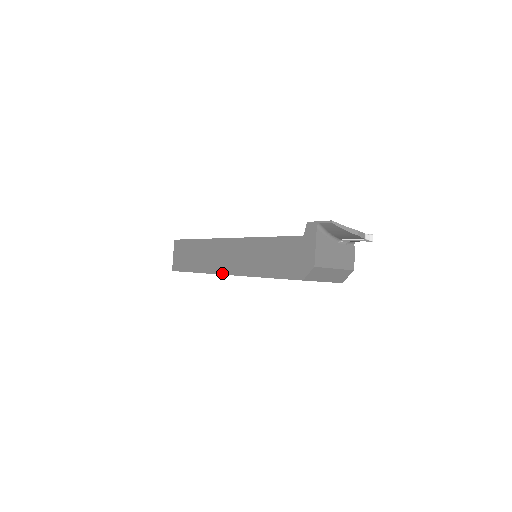
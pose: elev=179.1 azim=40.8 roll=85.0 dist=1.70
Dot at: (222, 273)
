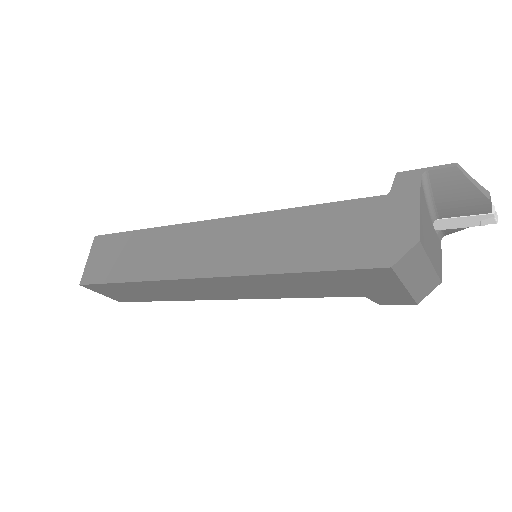
Dot at: (193, 276)
